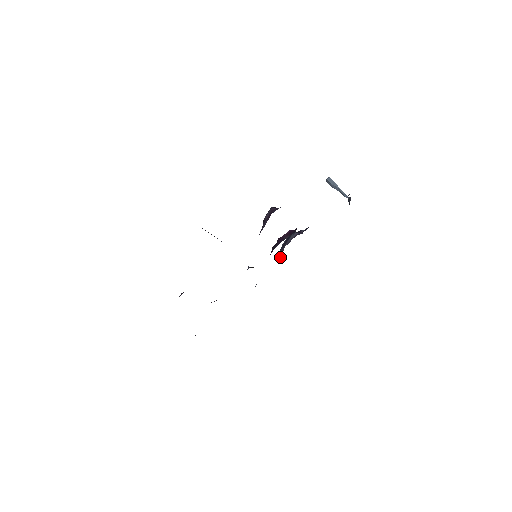
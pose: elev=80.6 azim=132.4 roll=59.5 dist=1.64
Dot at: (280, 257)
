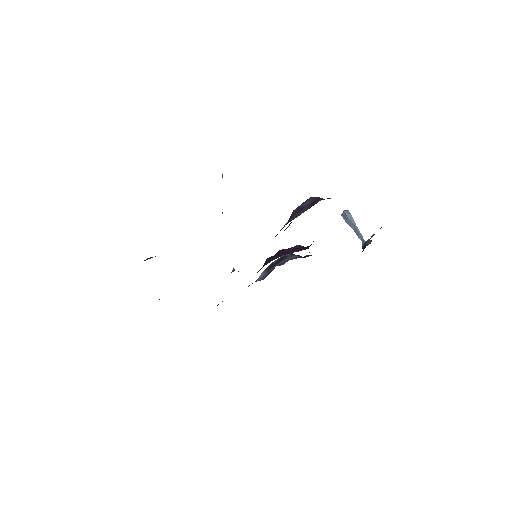
Dot at: (264, 277)
